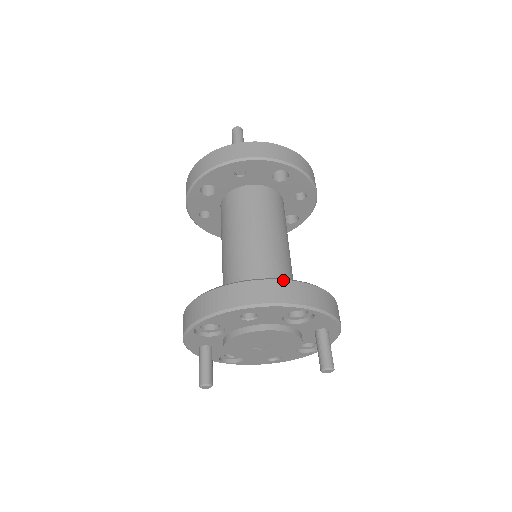
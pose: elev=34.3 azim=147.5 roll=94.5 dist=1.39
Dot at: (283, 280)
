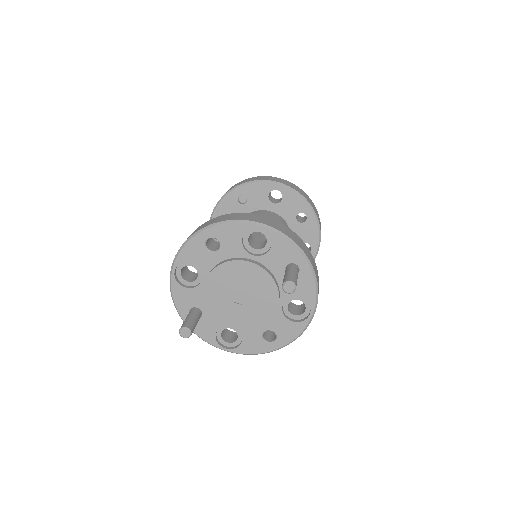
Dot at: (241, 213)
